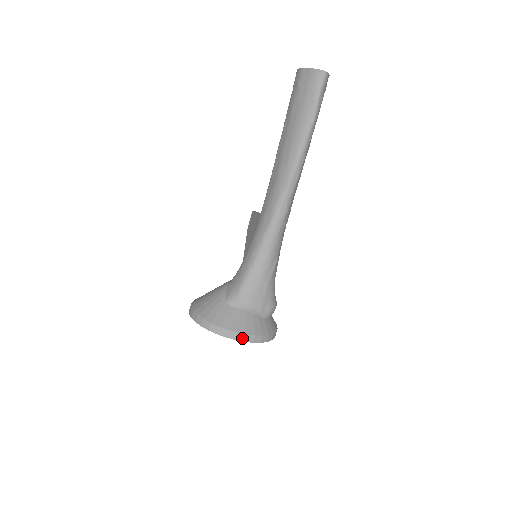
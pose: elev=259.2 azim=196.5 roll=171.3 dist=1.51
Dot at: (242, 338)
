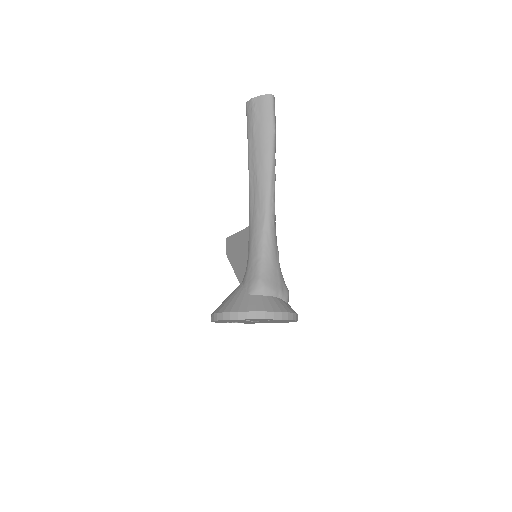
Dot at: (279, 316)
